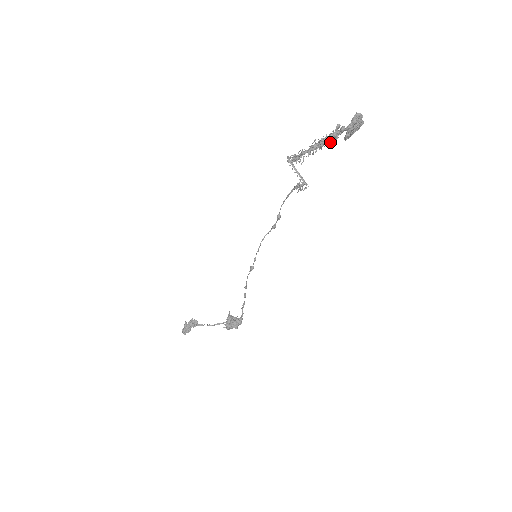
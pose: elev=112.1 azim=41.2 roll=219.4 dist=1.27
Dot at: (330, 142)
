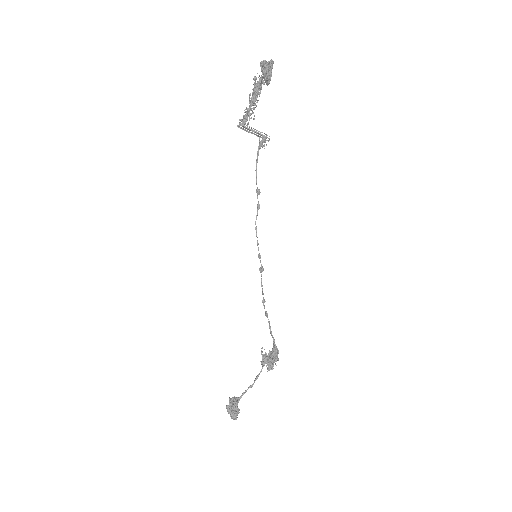
Dot at: (260, 91)
